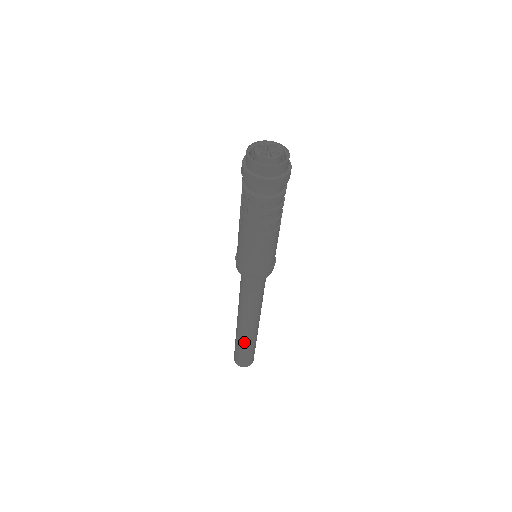
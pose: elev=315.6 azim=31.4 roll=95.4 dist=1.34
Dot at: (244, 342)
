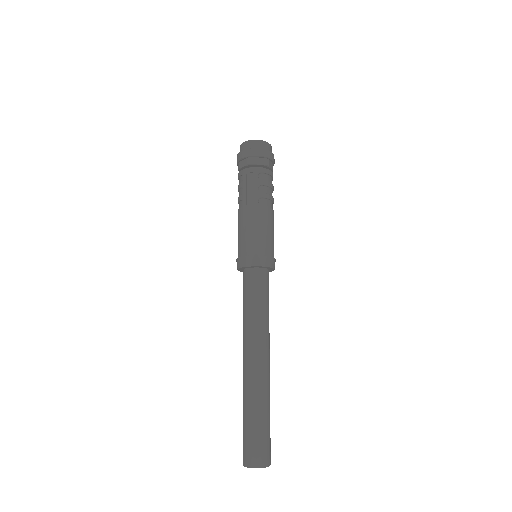
Dot at: (256, 399)
